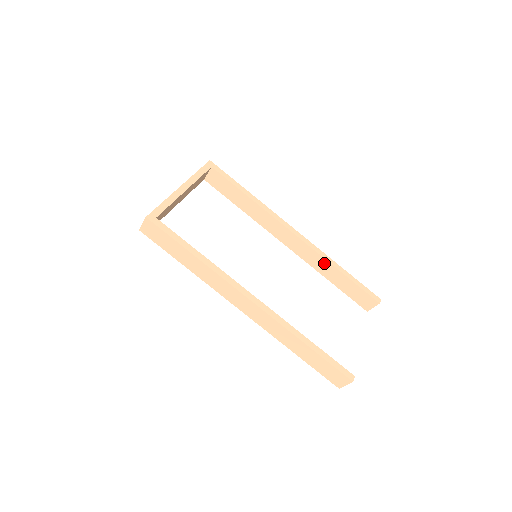
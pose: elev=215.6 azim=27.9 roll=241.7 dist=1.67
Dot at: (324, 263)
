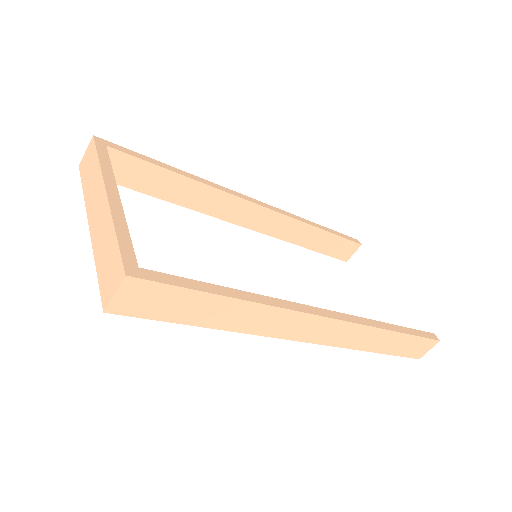
Dot at: (299, 227)
